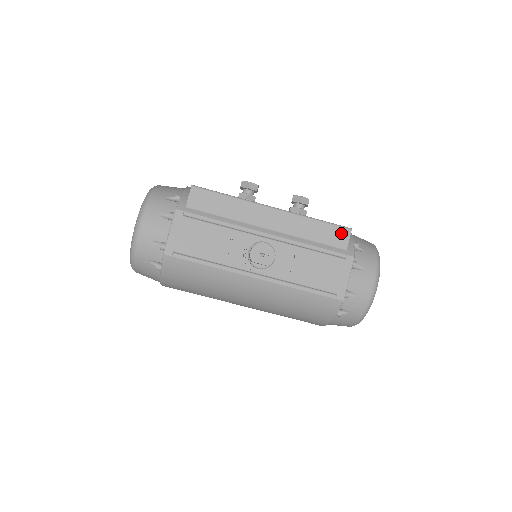
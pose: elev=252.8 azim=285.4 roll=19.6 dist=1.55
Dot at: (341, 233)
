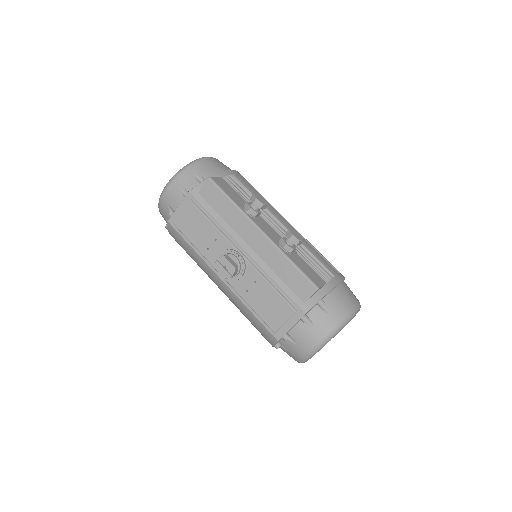
Dot at: (307, 287)
